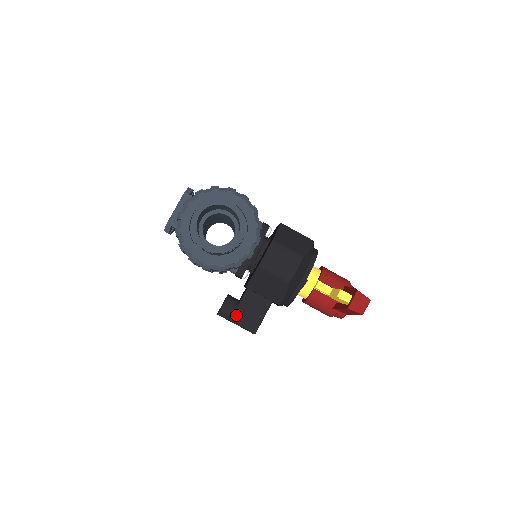
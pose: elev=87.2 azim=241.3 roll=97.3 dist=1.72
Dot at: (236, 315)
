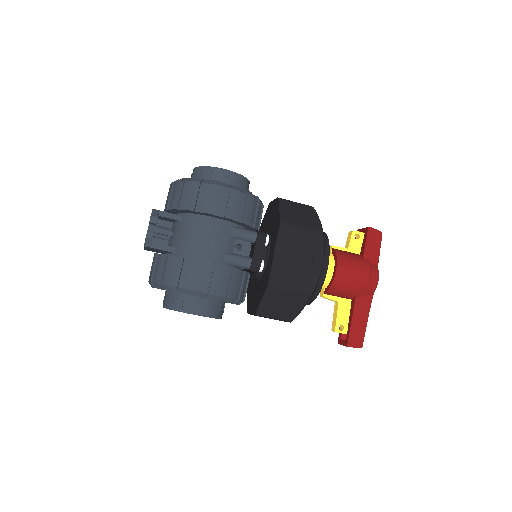
Dot at: occluded
